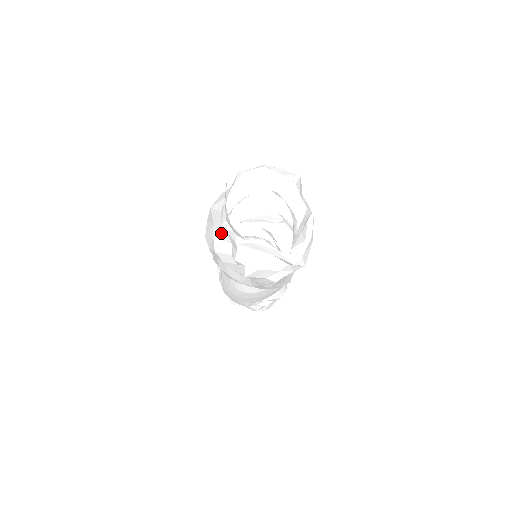
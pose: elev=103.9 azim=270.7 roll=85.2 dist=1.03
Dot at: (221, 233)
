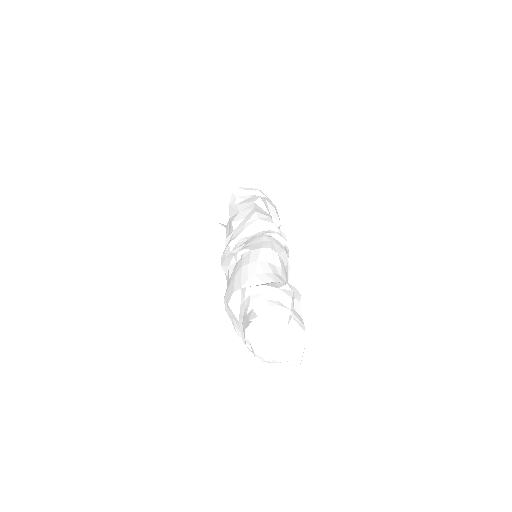
Dot at: occluded
